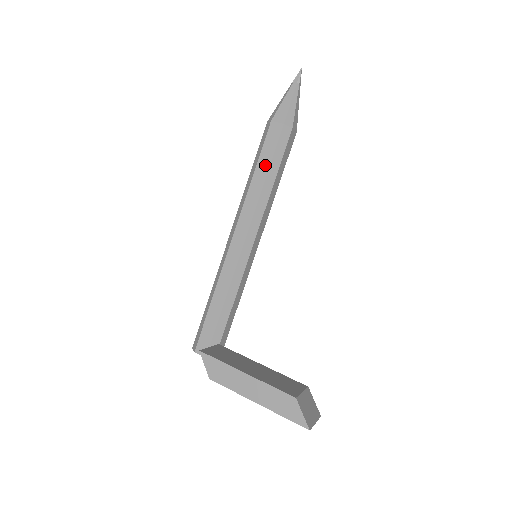
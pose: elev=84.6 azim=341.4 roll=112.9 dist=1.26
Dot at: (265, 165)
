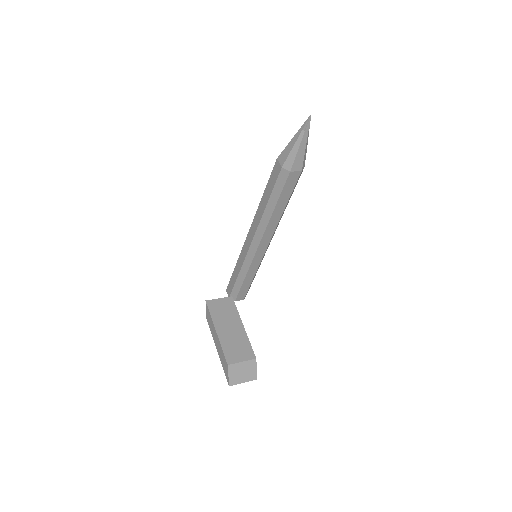
Dot at: (268, 194)
